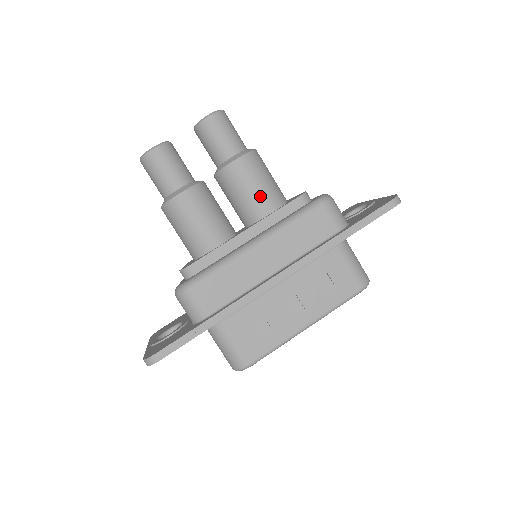
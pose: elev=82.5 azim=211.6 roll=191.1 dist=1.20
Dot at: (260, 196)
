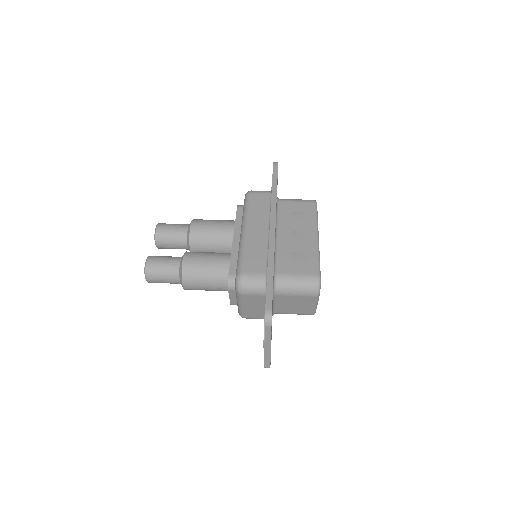
Dot at: (221, 226)
